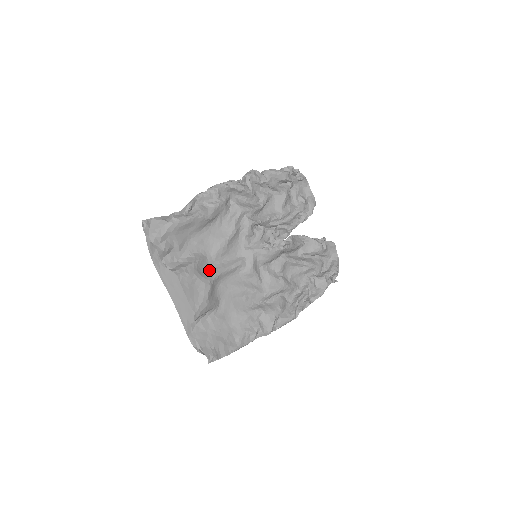
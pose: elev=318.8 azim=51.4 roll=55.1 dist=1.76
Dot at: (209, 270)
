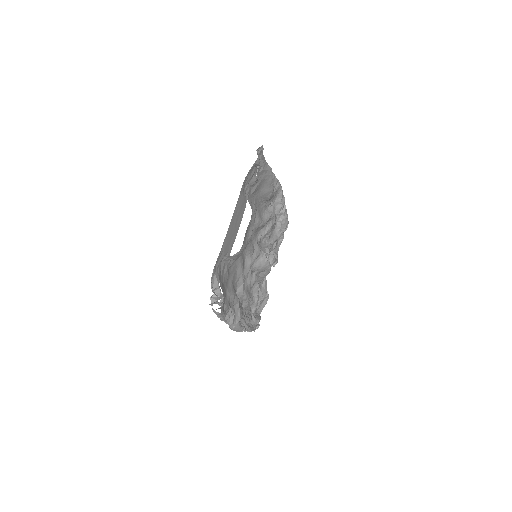
Dot at: occluded
